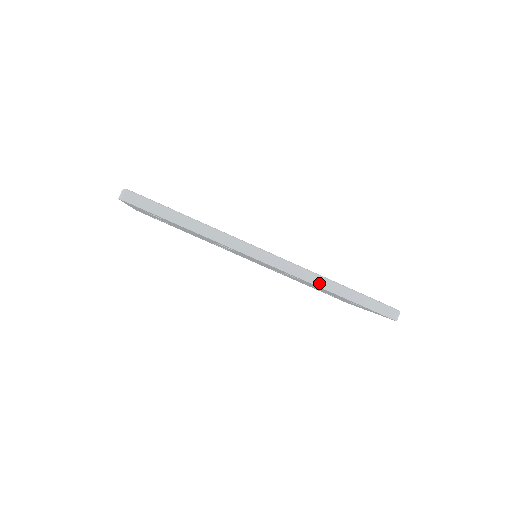
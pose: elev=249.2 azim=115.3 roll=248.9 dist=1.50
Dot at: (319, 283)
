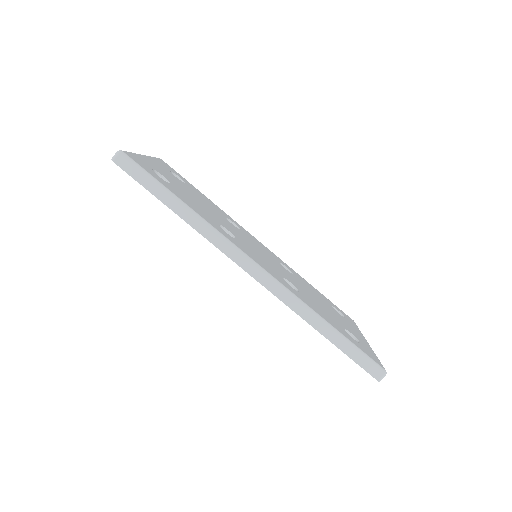
Dot at: (304, 315)
